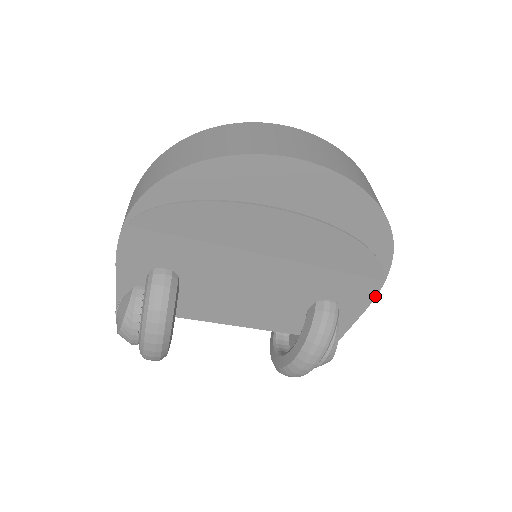
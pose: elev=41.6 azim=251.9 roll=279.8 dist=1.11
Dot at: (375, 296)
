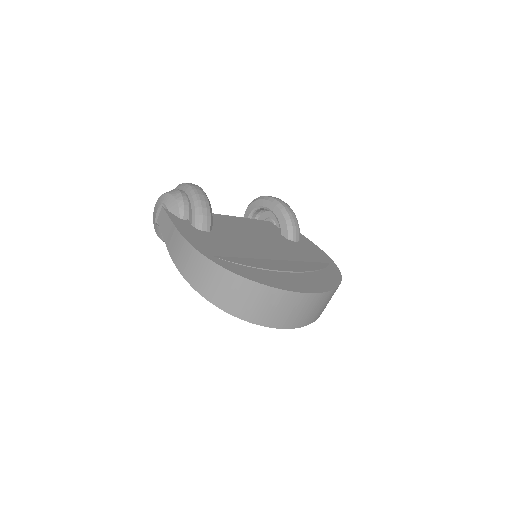
Dot at: occluded
